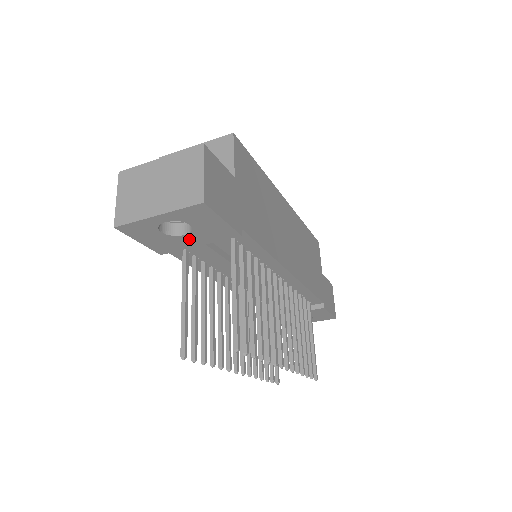
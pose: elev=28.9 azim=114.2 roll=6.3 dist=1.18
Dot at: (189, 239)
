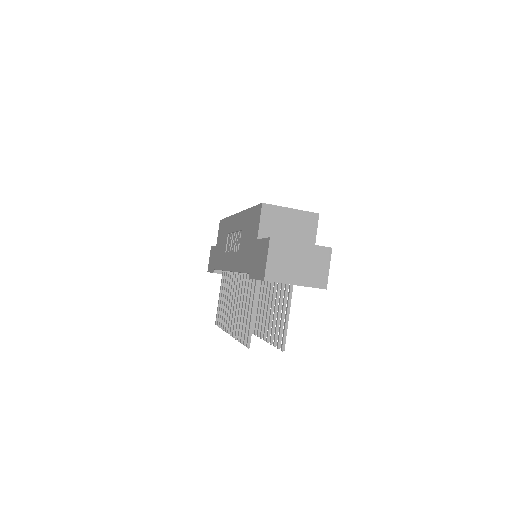
Dot at: occluded
